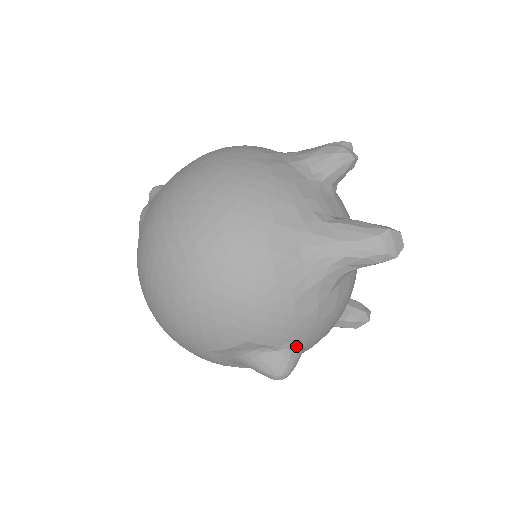
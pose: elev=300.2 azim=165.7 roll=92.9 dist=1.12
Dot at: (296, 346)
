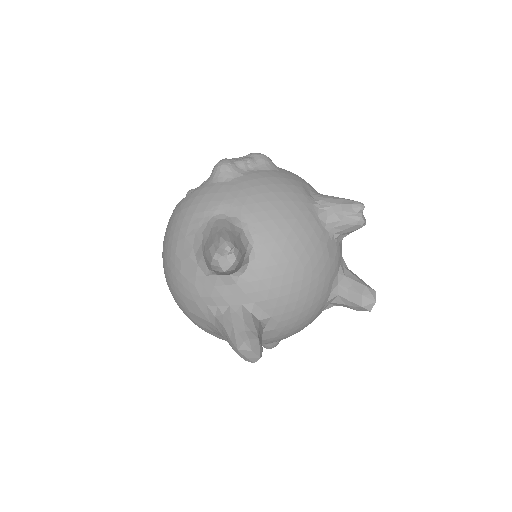
Dot at: occluded
